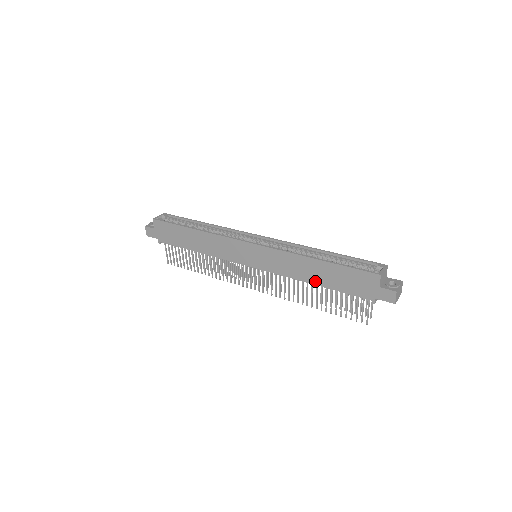
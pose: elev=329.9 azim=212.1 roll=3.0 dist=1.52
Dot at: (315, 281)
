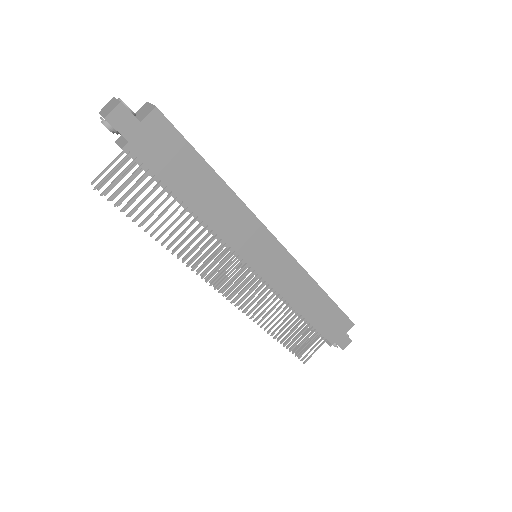
Dot at: (305, 312)
